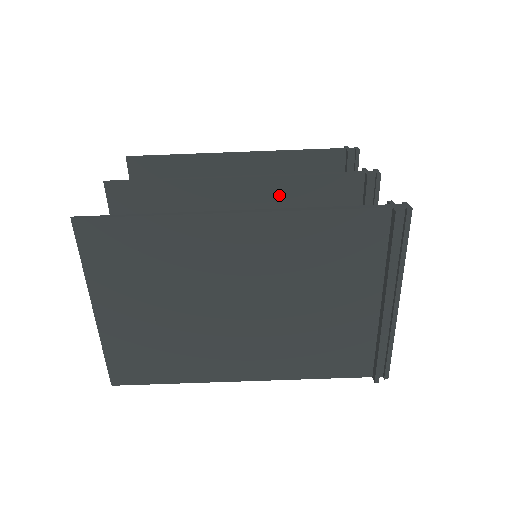
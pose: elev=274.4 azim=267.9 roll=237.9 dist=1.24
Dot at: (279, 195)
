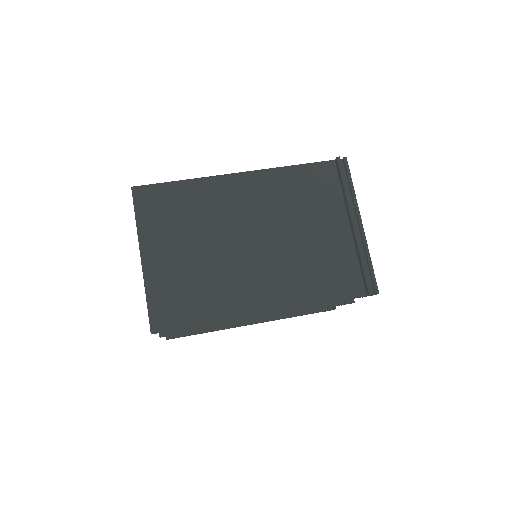
Dot at: occluded
